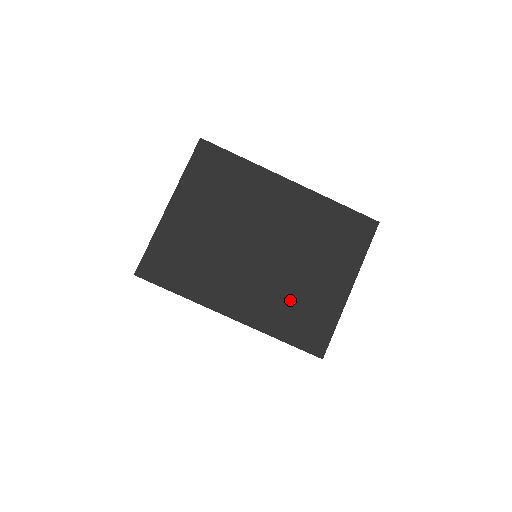
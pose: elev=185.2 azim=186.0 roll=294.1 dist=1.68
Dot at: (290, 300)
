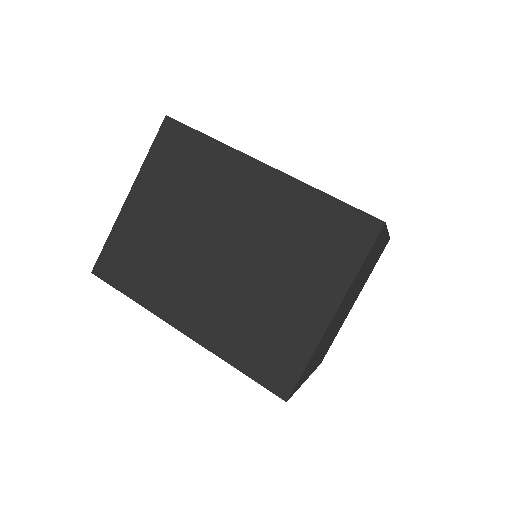
Dot at: (252, 319)
